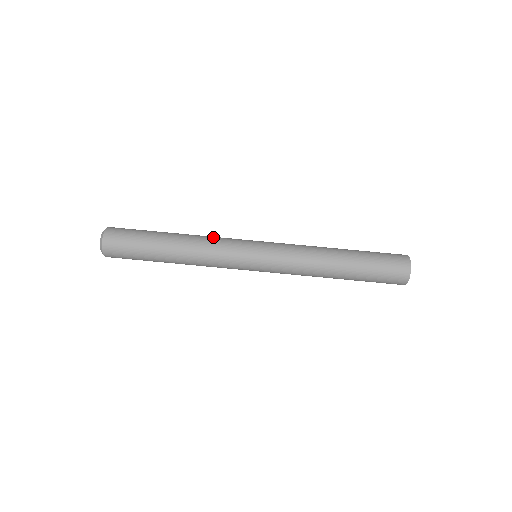
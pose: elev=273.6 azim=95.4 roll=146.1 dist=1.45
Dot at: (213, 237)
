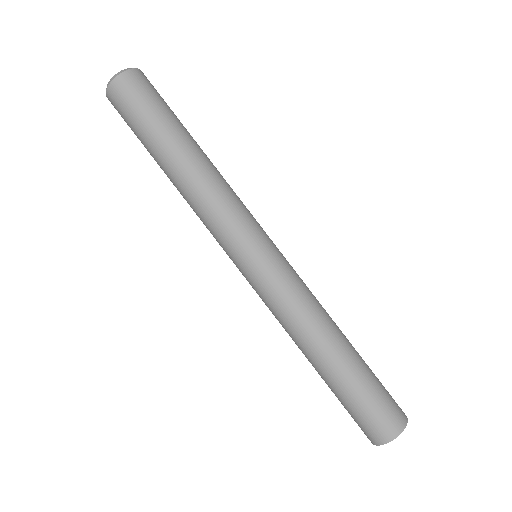
Dot at: (232, 192)
